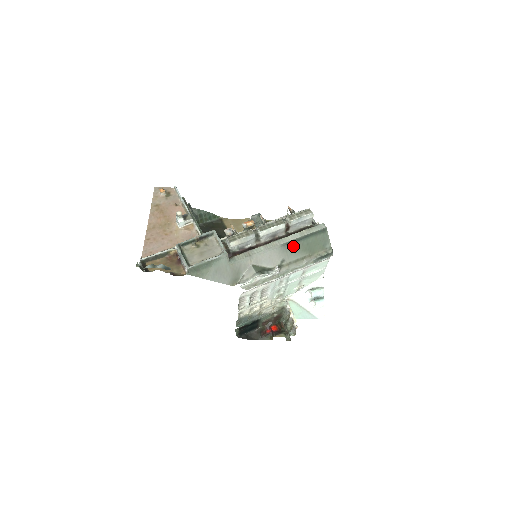
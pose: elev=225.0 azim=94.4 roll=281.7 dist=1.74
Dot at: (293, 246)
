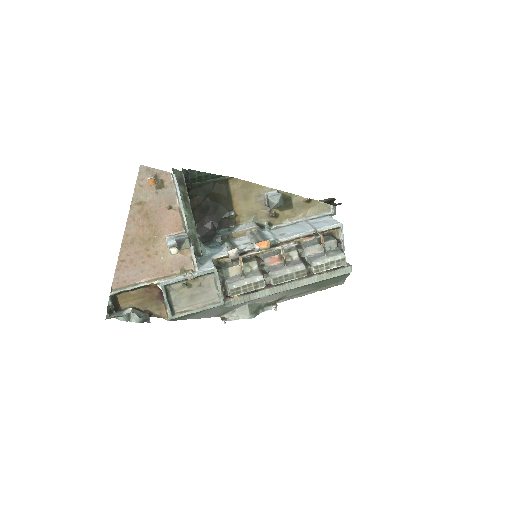
Dot at: (304, 287)
